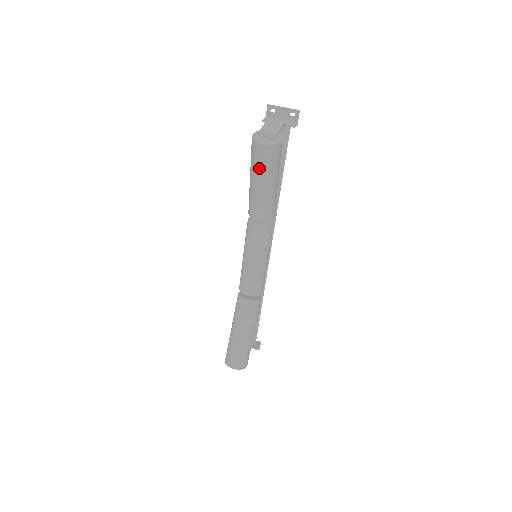
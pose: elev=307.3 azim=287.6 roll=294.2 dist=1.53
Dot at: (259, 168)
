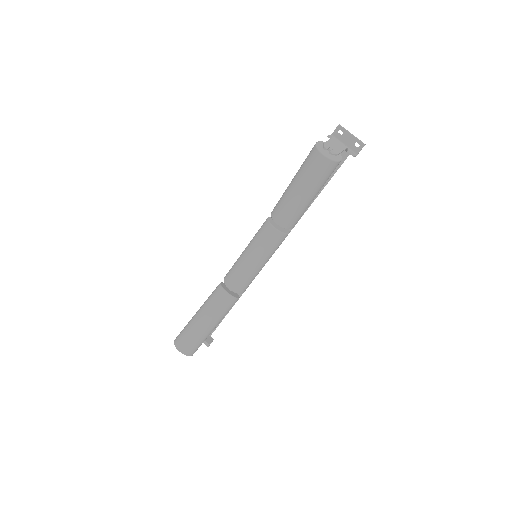
Dot at: (307, 175)
